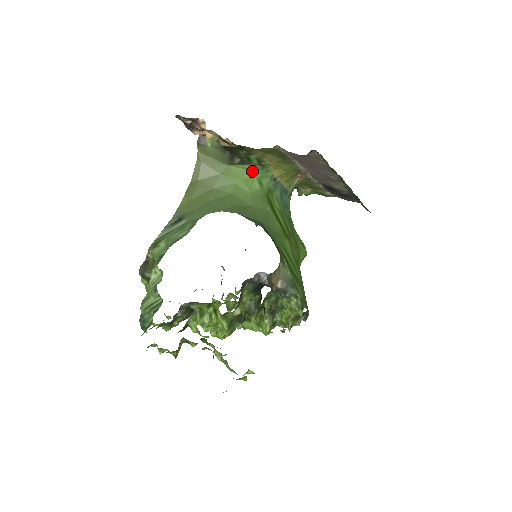
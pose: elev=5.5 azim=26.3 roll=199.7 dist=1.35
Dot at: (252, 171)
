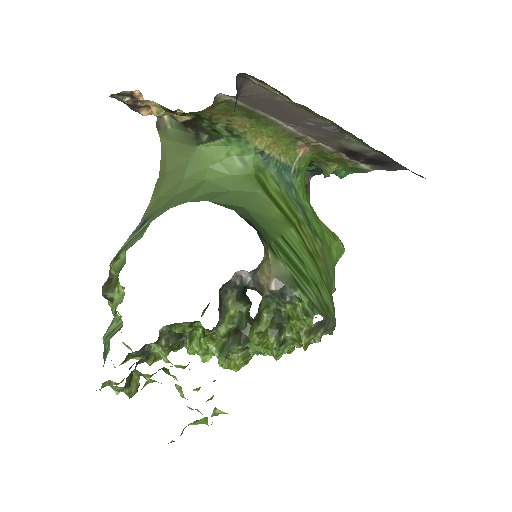
Dot at: (227, 147)
